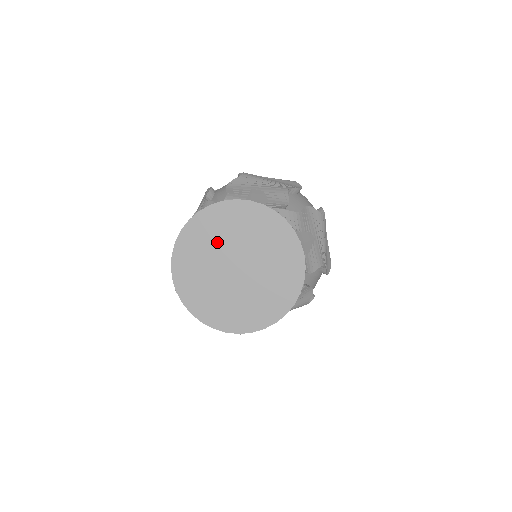
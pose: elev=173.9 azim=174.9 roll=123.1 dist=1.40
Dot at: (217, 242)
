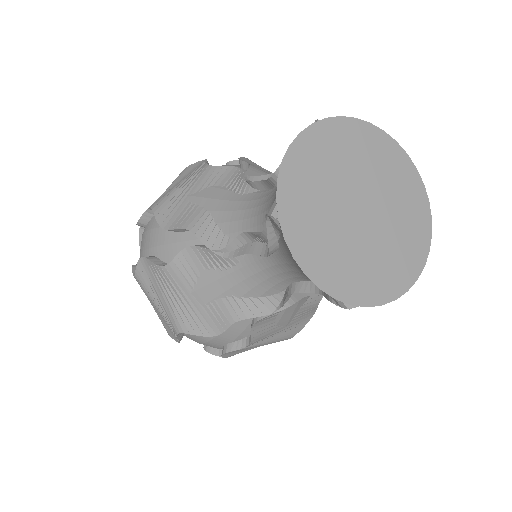
Dot at: (342, 166)
